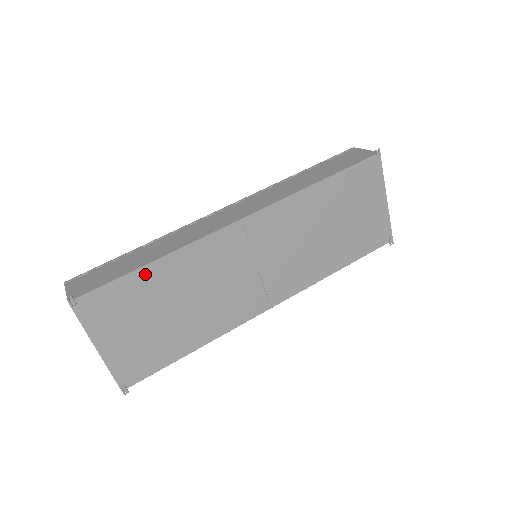
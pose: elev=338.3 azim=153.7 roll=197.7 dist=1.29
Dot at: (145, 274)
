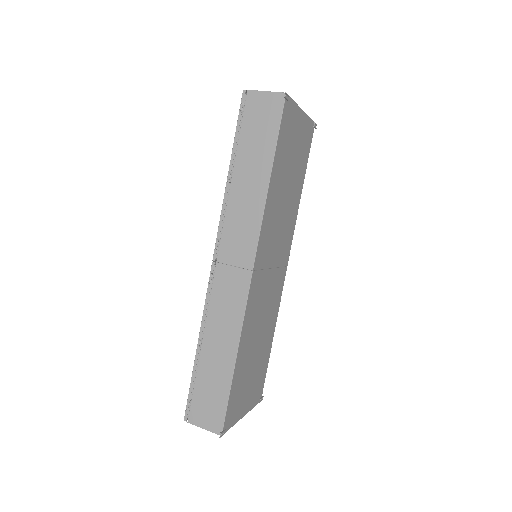
Dot at: (237, 370)
